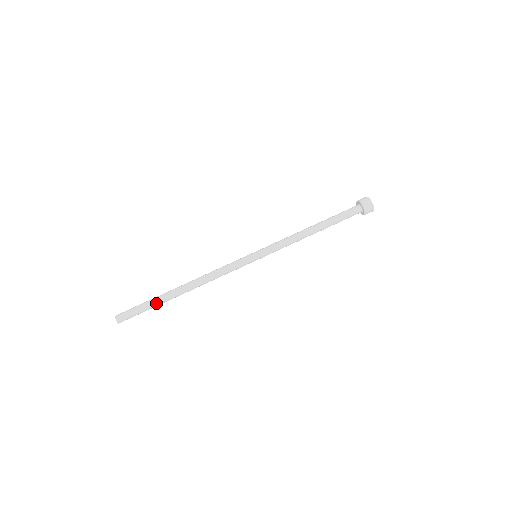
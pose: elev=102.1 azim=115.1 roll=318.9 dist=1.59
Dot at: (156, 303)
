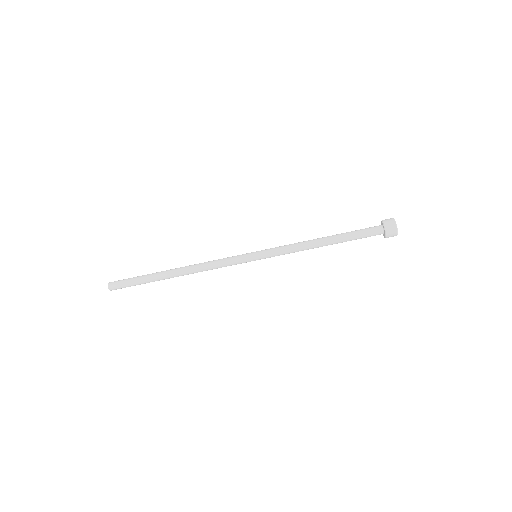
Dot at: (148, 282)
